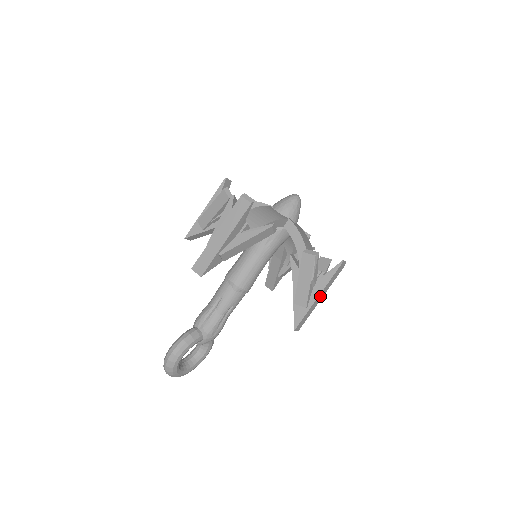
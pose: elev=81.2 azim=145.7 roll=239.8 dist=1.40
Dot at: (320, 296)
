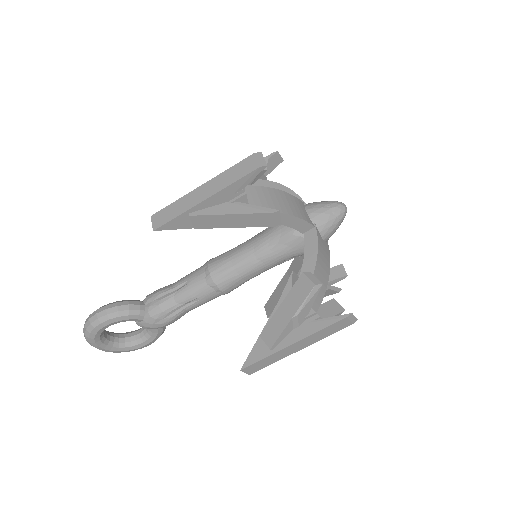
Dot at: (298, 345)
